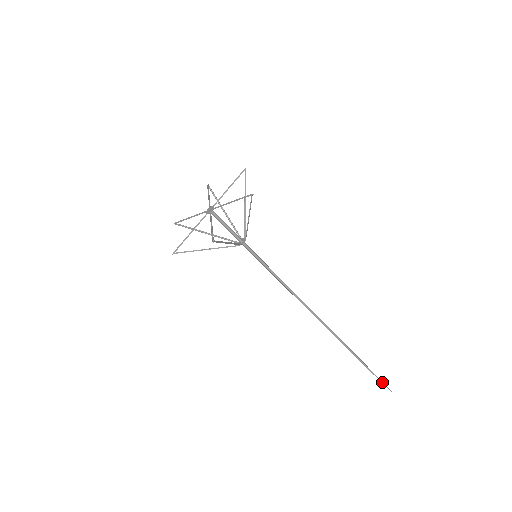
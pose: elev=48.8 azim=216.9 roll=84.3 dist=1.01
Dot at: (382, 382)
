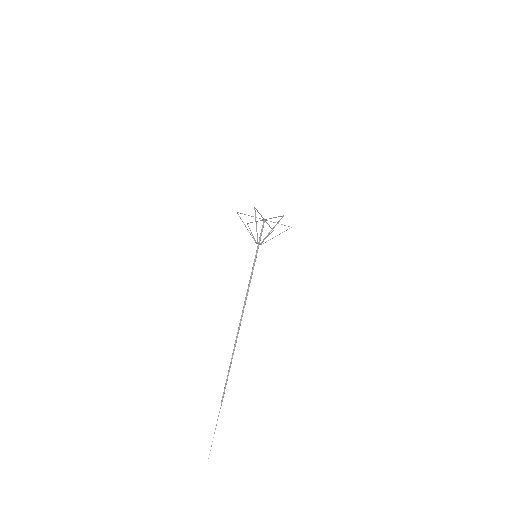
Dot at: occluded
